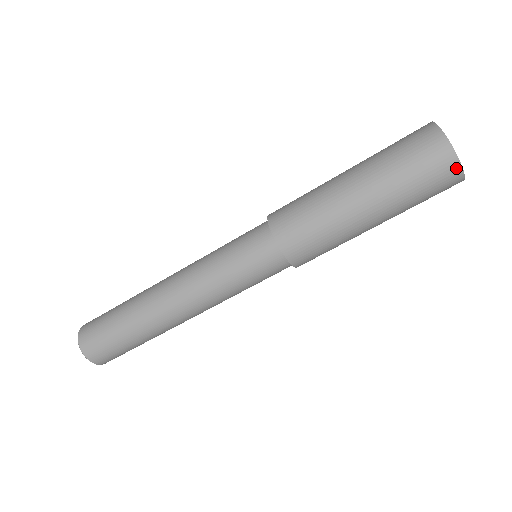
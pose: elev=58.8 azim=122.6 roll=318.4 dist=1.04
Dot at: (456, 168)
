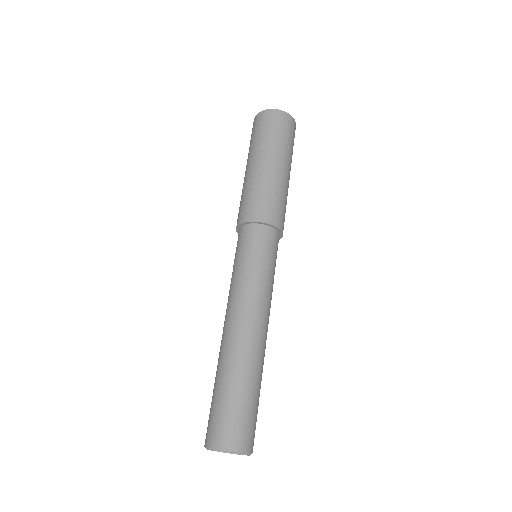
Dot at: (293, 121)
